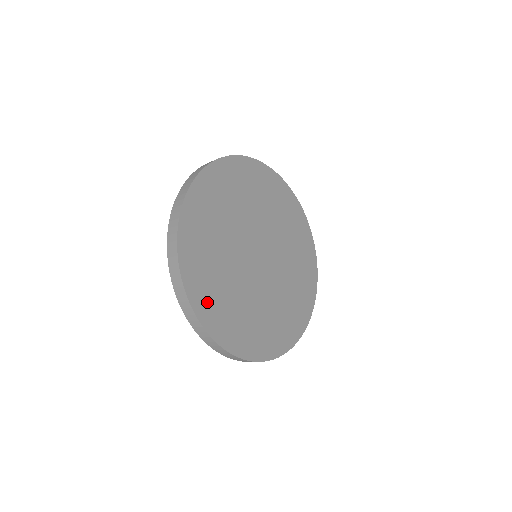
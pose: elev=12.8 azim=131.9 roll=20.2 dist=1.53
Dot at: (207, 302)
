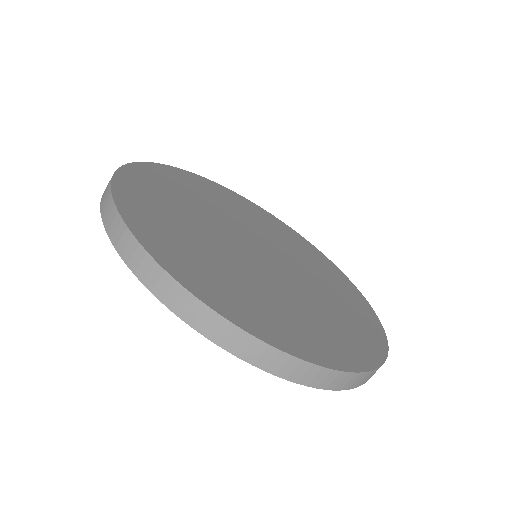
Dot at: (255, 317)
